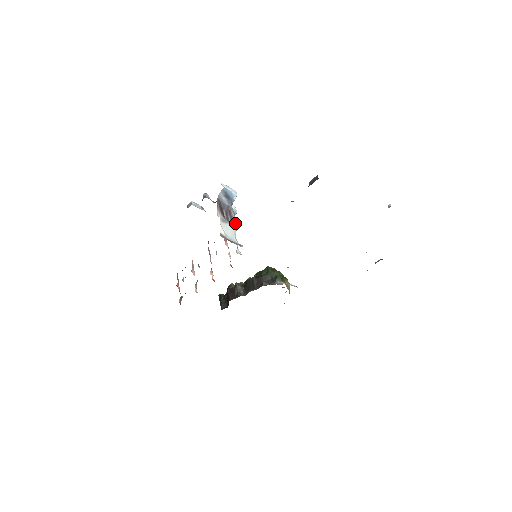
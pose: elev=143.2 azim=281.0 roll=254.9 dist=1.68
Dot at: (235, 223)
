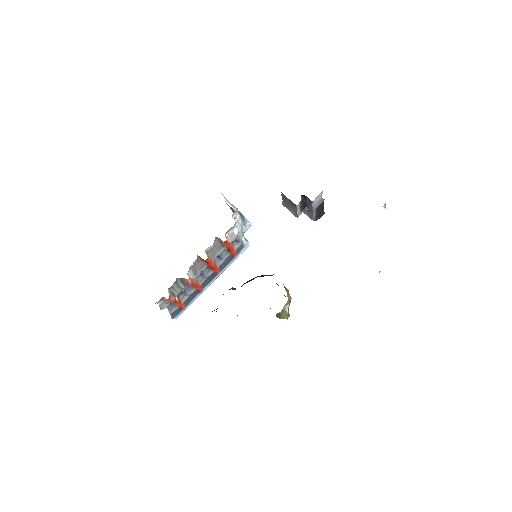
Dot at: (239, 214)
